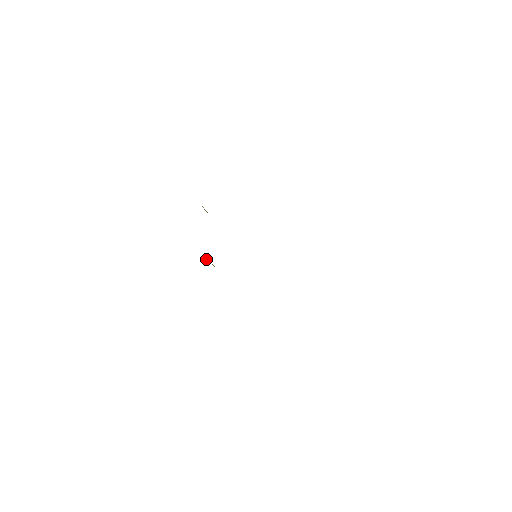
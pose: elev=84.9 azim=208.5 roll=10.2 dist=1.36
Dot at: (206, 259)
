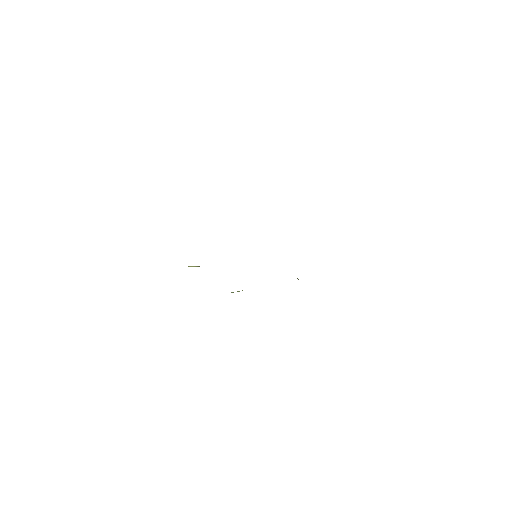
Dot at: occluded
